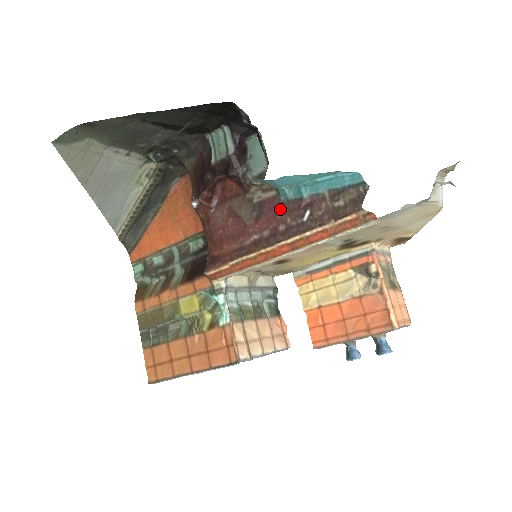
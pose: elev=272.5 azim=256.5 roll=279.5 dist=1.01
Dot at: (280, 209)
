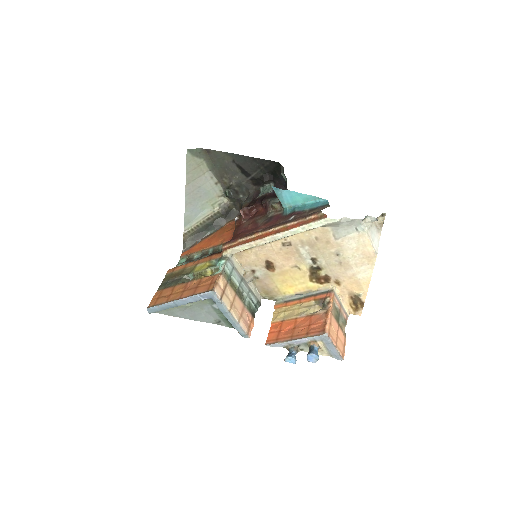
Dot at: (280, 218)
